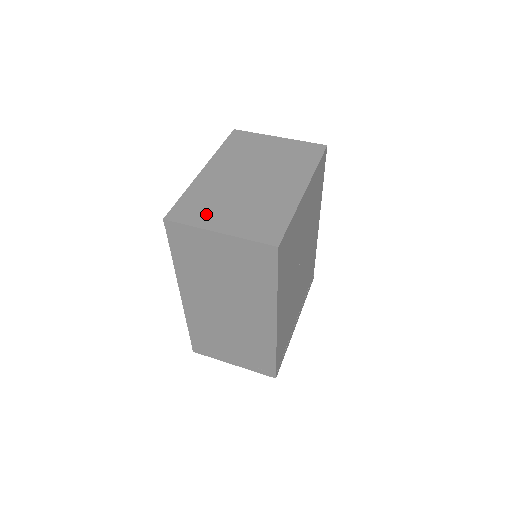
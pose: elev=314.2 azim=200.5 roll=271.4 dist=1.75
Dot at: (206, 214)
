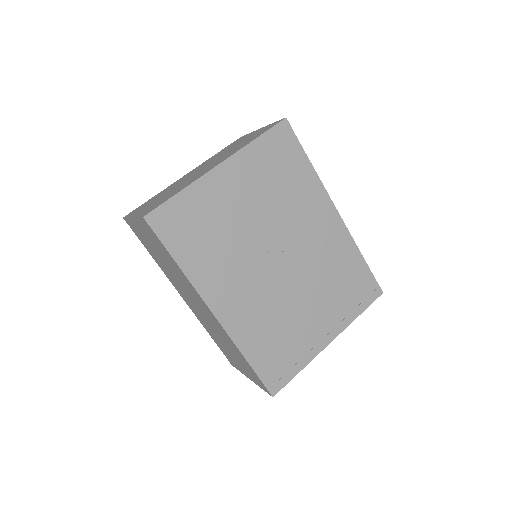
Dot at: (143, 207)
